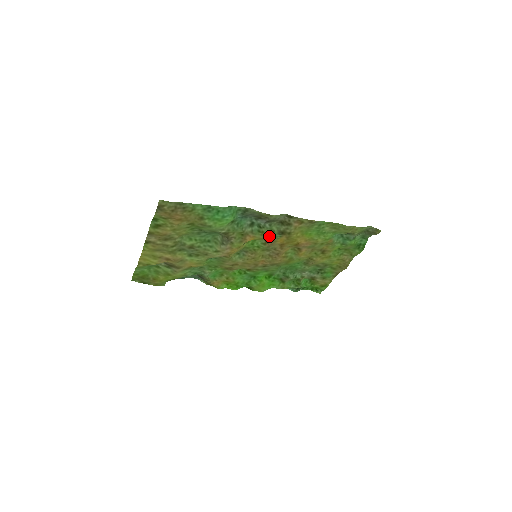
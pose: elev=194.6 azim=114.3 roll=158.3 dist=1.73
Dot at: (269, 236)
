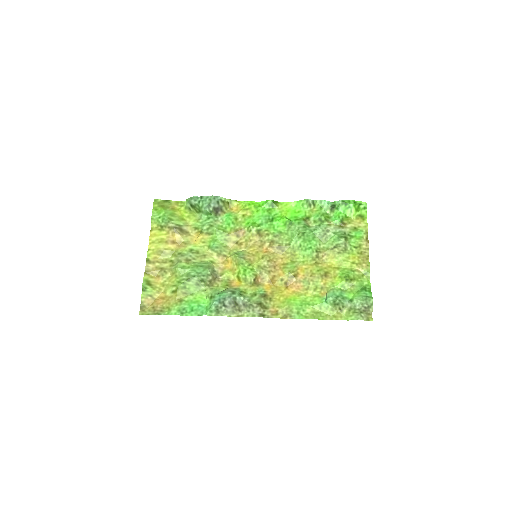
Dot at: (253, 289)
